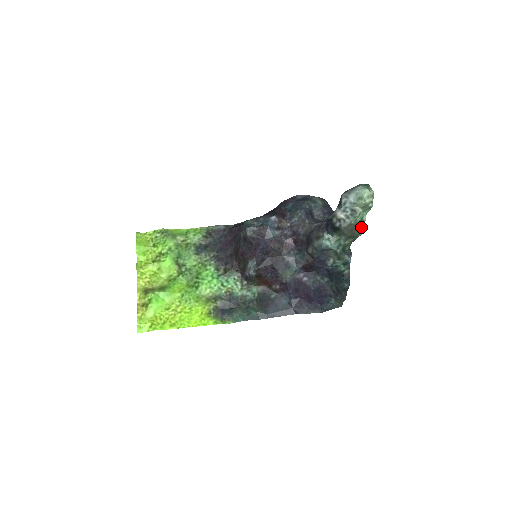
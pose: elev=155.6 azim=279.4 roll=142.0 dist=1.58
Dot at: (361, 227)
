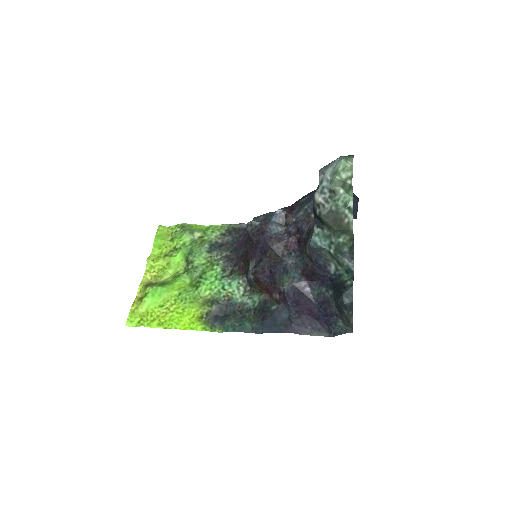
Dot at: (348, 216)
